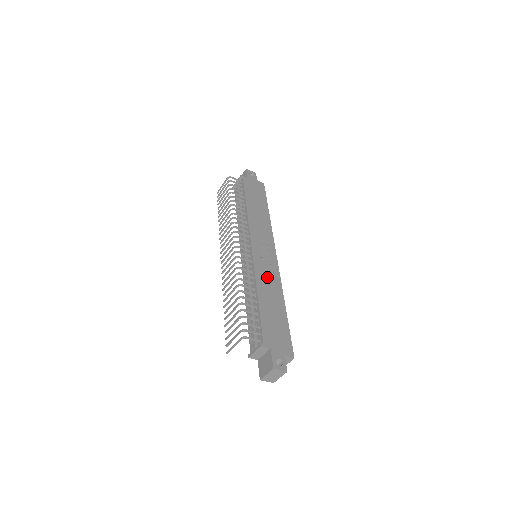
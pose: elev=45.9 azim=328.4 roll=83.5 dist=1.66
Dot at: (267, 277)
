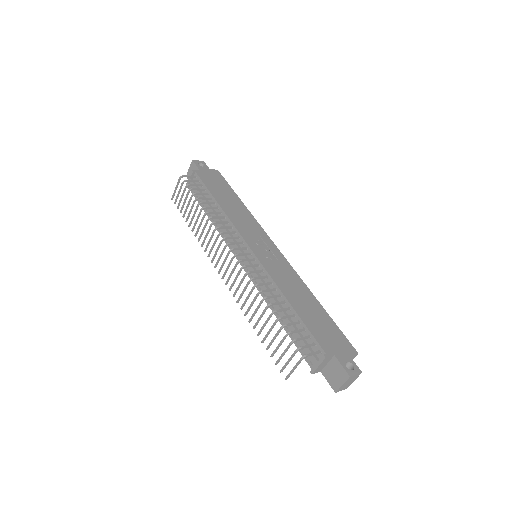
Dot at: (284, 276)
